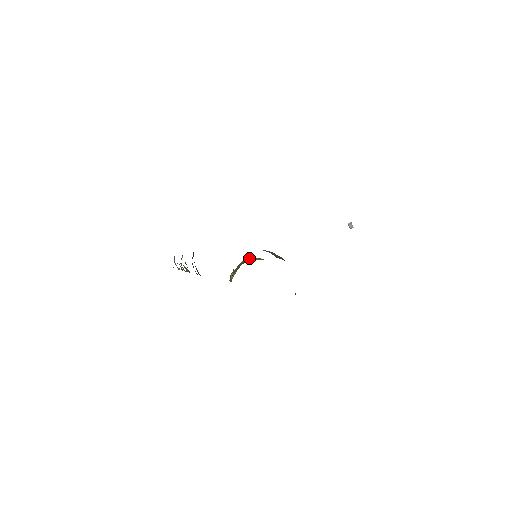
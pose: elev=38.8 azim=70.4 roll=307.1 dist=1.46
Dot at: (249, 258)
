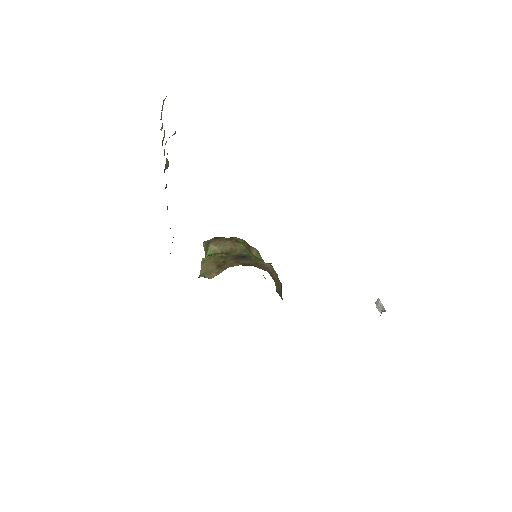
Dot at: (246, 251)
